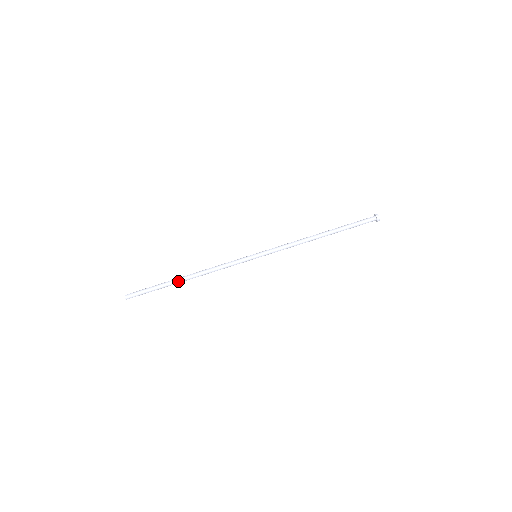
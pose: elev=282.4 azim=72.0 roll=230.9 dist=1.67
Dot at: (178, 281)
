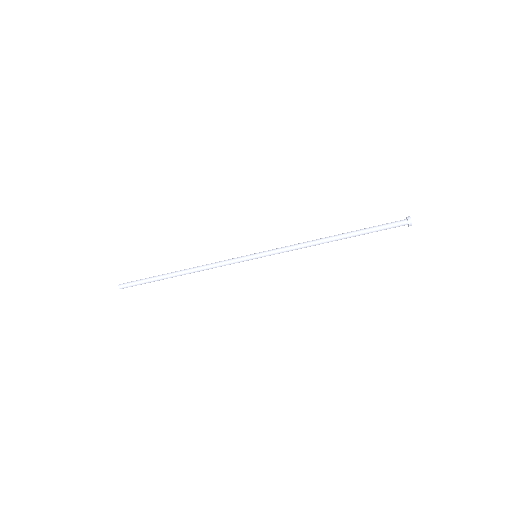
Dot at: (171, 276)
